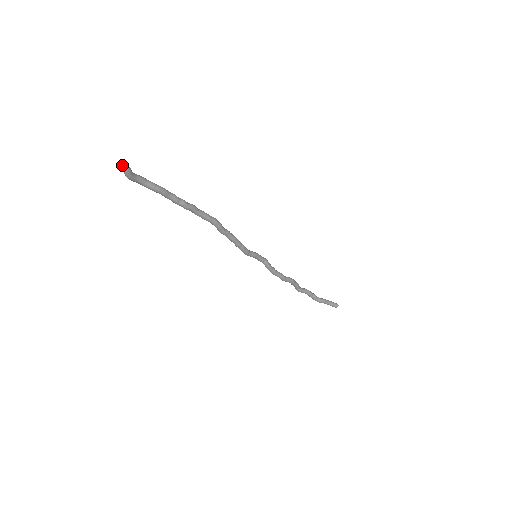
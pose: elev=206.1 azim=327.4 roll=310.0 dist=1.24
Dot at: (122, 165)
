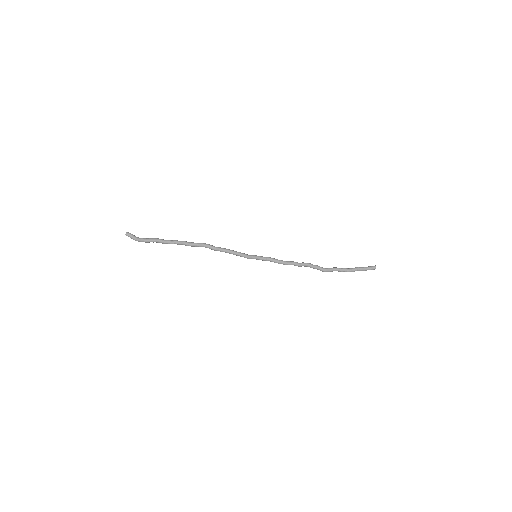
Dot at: (127, 233)
